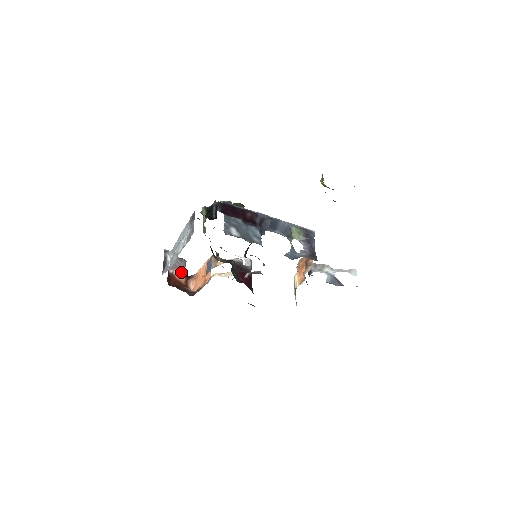
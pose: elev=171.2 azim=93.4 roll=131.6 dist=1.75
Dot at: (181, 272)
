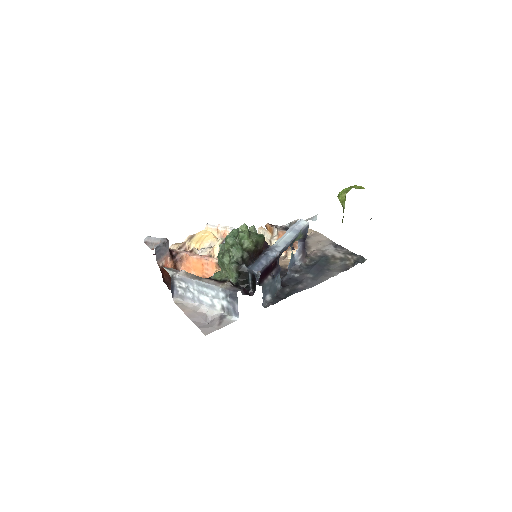
Dot at: (168, 257)
